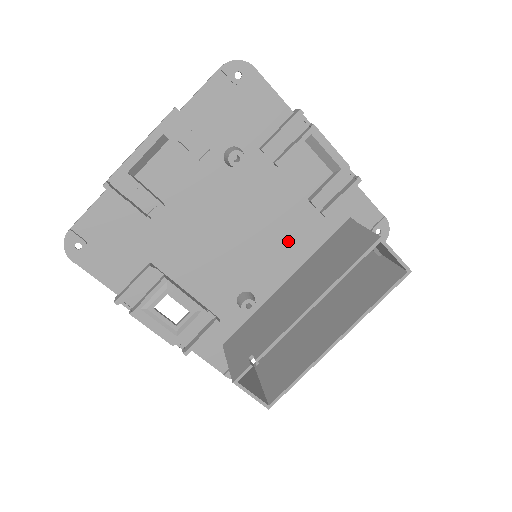
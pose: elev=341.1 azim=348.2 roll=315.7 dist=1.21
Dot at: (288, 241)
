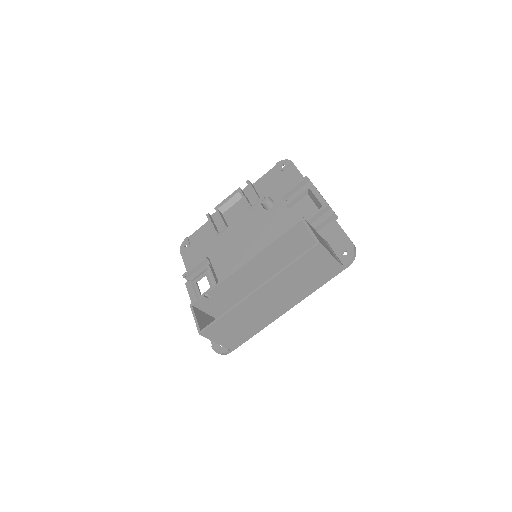
Dot at: occluded
